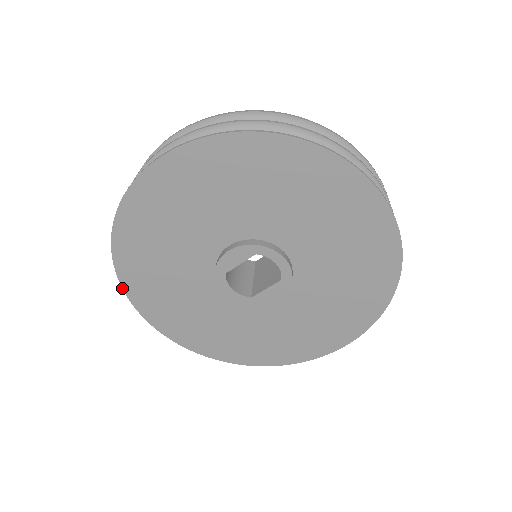
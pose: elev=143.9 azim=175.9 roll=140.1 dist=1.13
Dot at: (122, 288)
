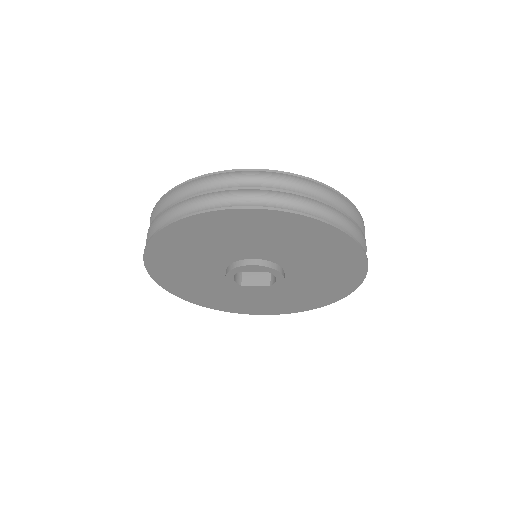
Dot at: (146, 246)
